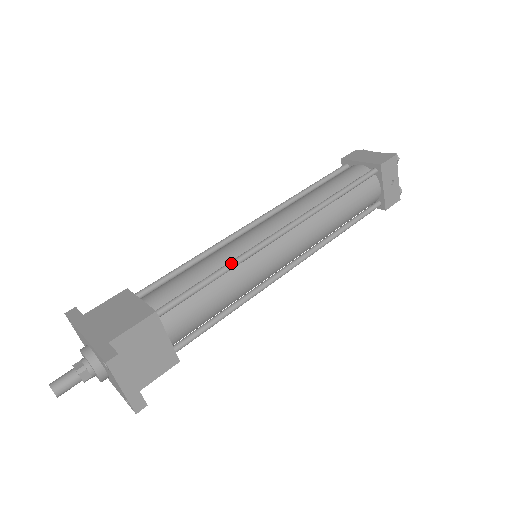
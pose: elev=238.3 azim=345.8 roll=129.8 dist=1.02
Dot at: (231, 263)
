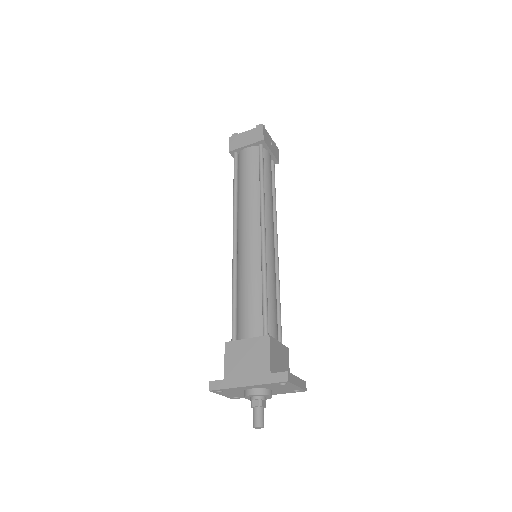
Dot at: (264, 273)
